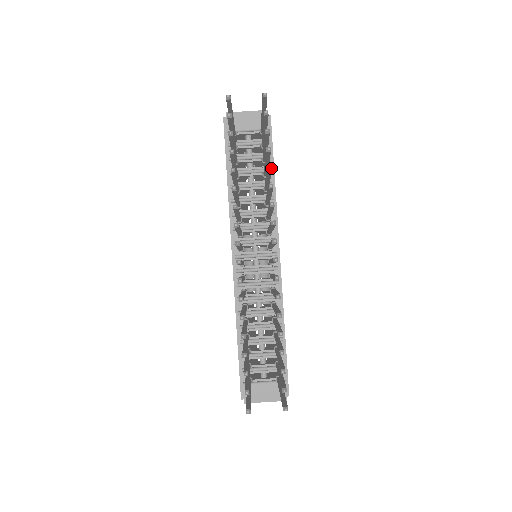
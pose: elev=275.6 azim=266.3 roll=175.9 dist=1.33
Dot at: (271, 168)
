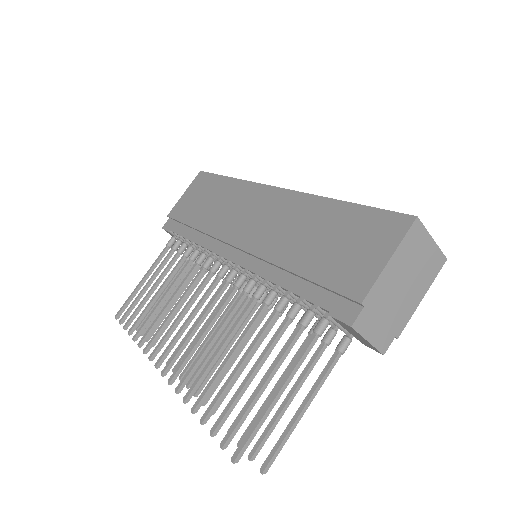
Dot at: occluded
